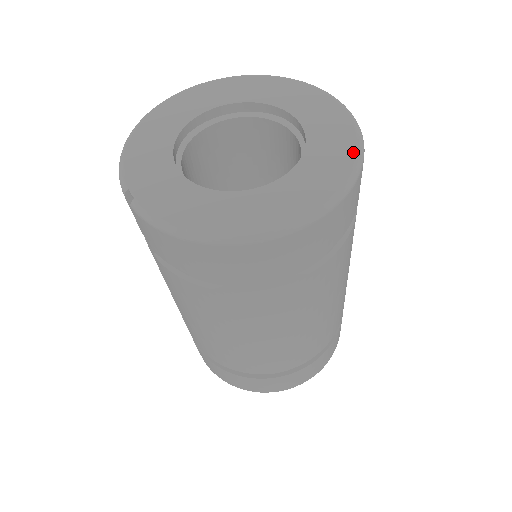
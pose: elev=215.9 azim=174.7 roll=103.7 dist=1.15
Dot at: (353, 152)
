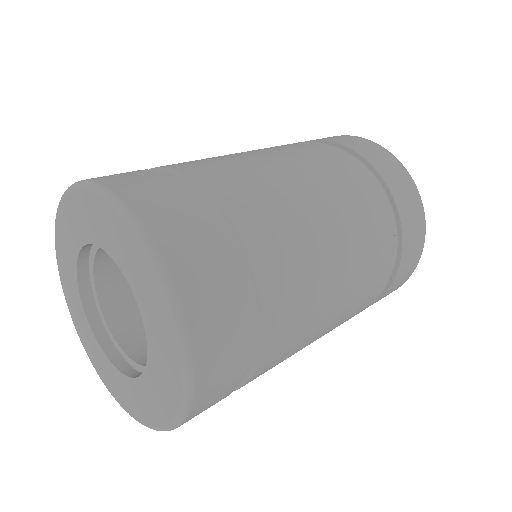
Dot at: (143, 256)
